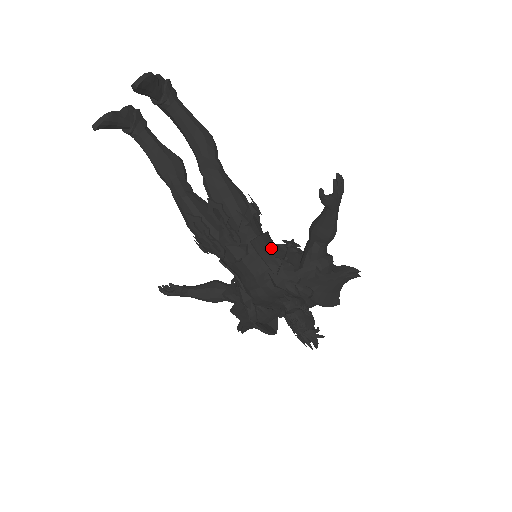
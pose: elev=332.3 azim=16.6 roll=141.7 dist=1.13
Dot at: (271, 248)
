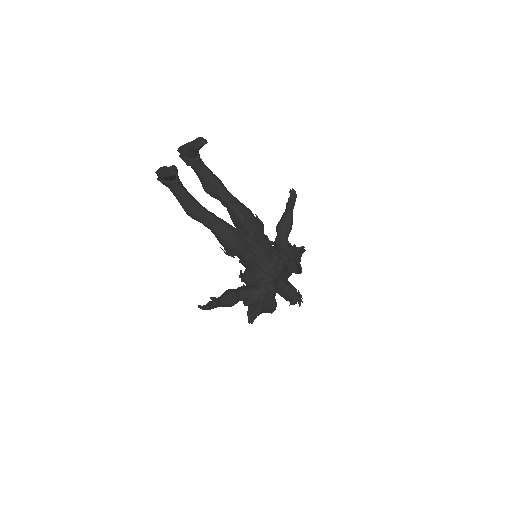
Dot at: occluded
